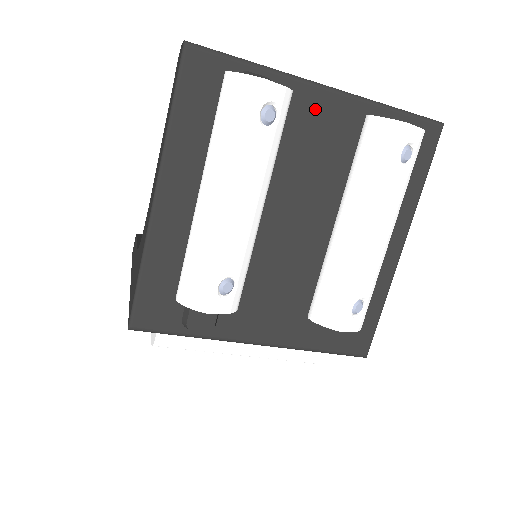
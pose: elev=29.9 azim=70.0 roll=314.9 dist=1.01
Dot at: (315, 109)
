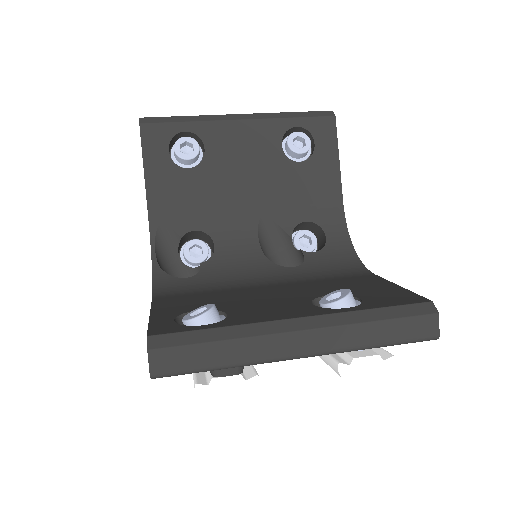
Dot at: occluded
